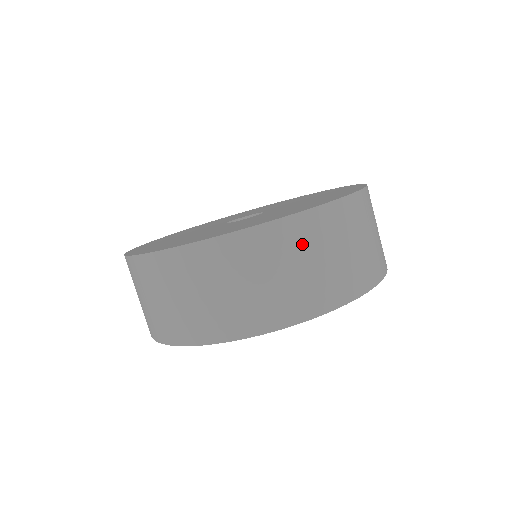
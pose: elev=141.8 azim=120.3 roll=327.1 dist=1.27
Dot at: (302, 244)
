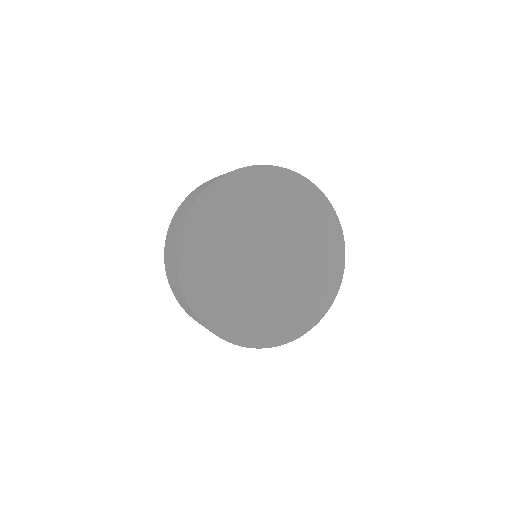
Dot at: occluded
